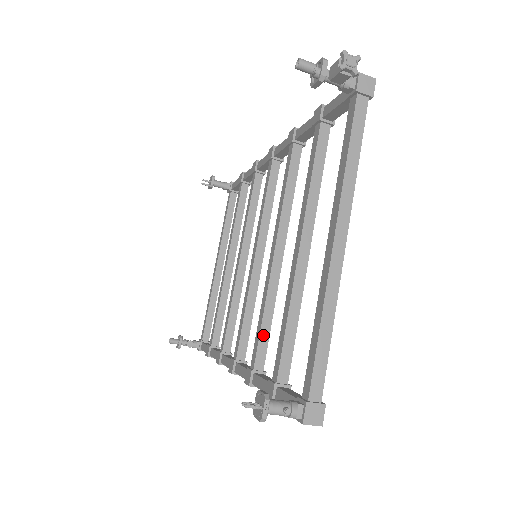
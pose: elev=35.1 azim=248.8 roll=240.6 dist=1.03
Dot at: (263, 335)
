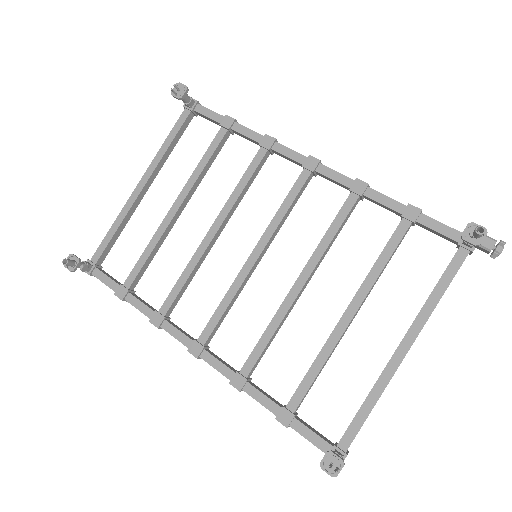
Dot at: (264, 351)
